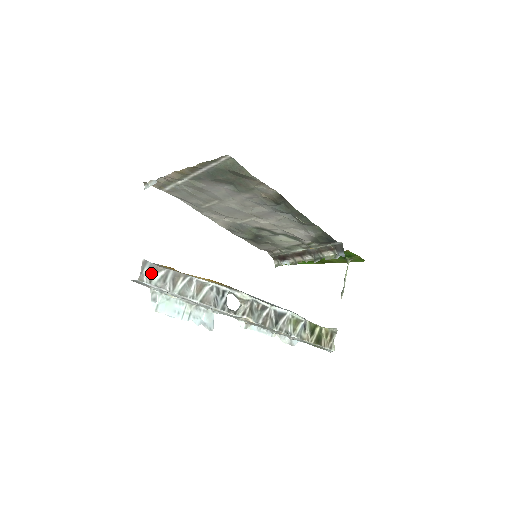
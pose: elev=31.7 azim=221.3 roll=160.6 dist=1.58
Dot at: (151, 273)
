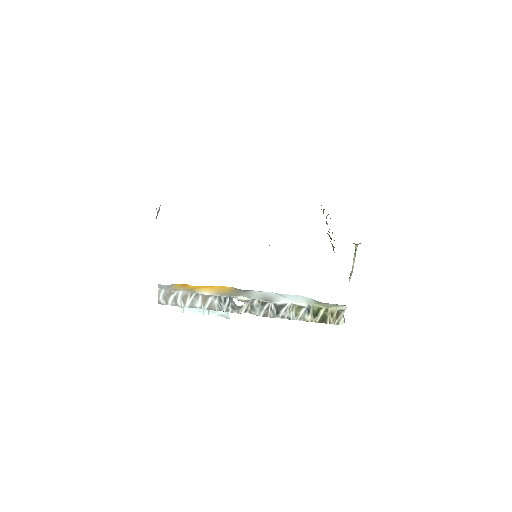
Dot at: (166, 298)
